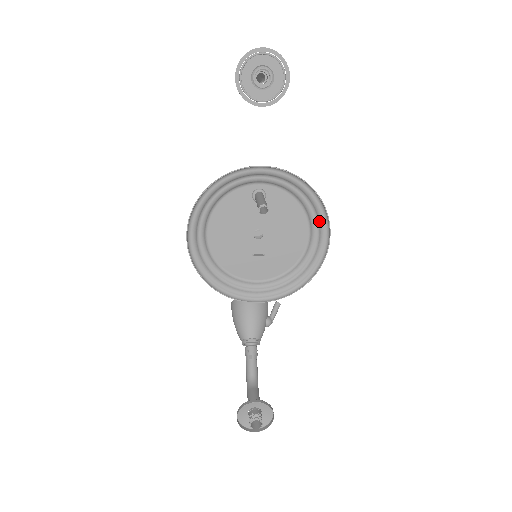
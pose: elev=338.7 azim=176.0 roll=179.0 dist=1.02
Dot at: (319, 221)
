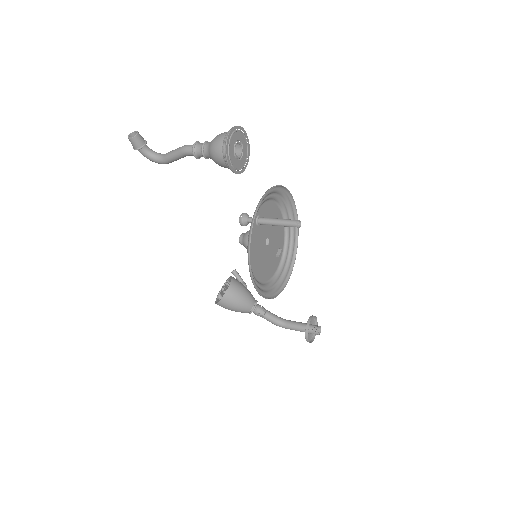
Dot at: (285, 199)
